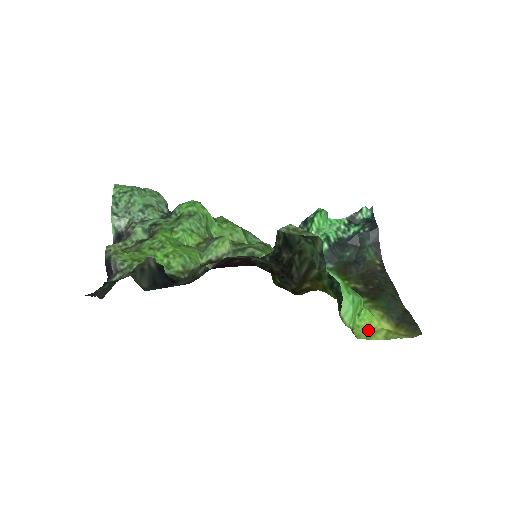
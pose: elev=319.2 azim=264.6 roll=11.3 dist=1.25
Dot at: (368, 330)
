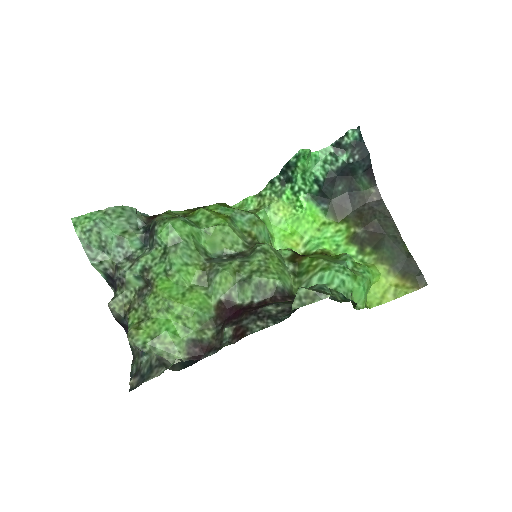
Dot at: (378, 293)
